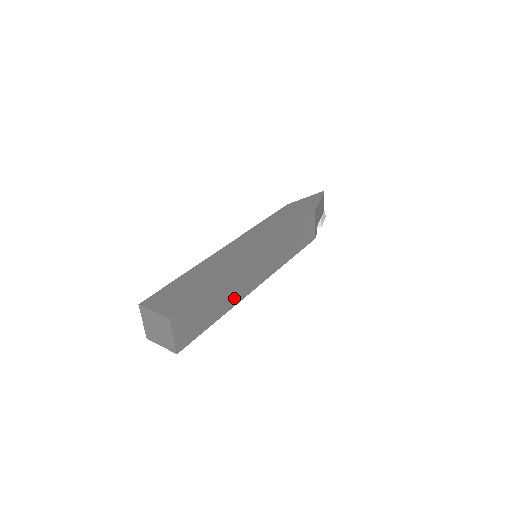
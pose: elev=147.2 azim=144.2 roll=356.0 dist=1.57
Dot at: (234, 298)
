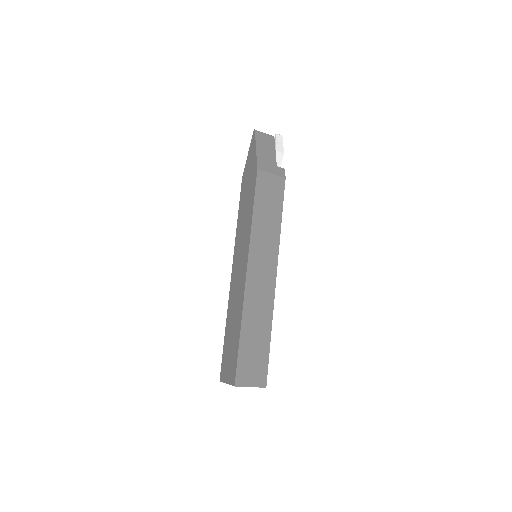
Dot at: (266, 312)
